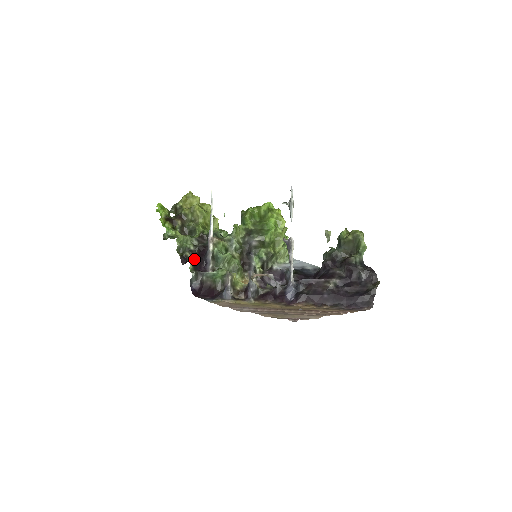
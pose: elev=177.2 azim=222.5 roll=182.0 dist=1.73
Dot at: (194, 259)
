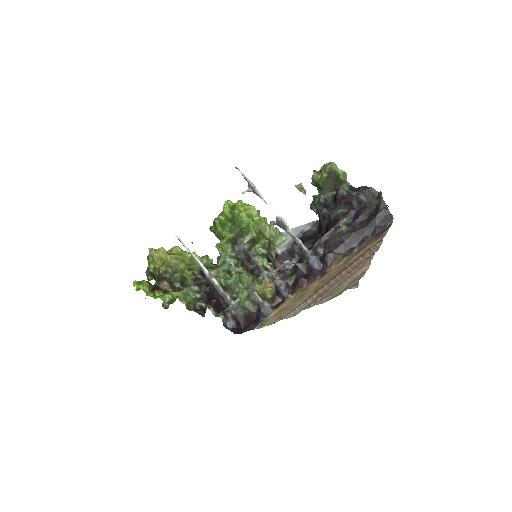
Dot at: (210, 304)
